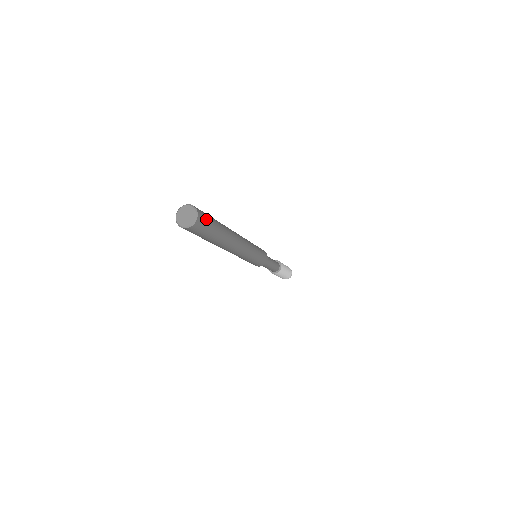
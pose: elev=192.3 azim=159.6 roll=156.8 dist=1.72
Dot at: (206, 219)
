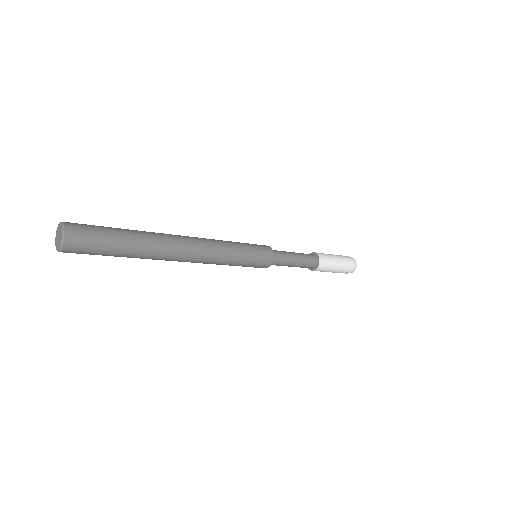
Dot at: (88, 230)
